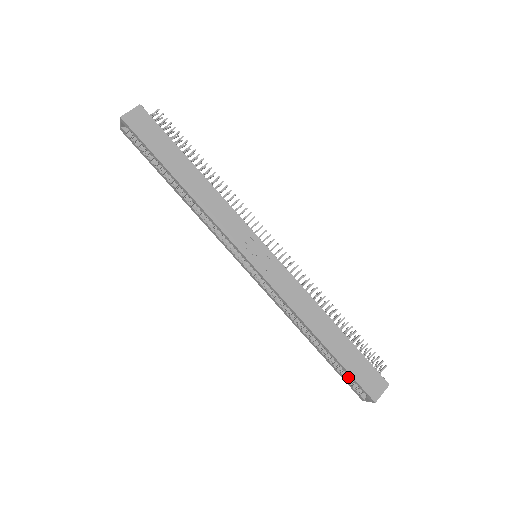
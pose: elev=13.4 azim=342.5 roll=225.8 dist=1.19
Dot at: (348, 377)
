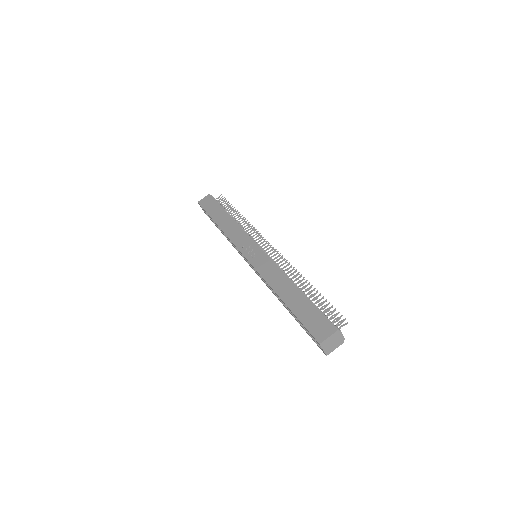
Dot at: occluded
